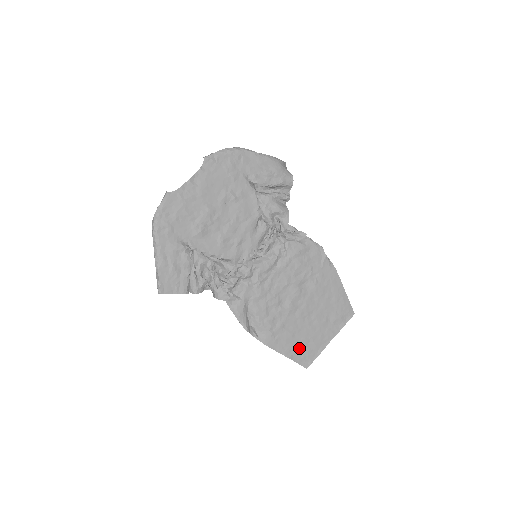
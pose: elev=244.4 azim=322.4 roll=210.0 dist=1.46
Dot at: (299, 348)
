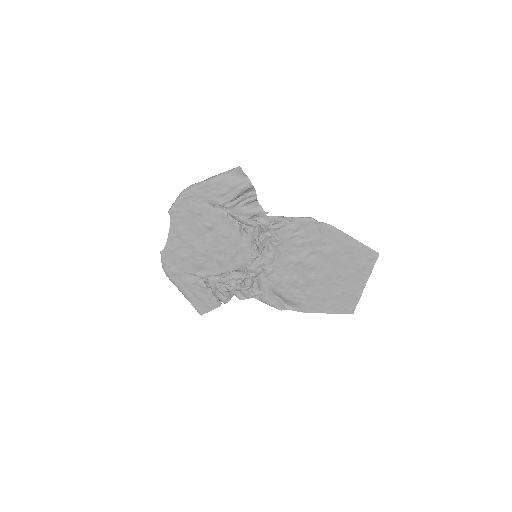
Dot at: (336, 303)
